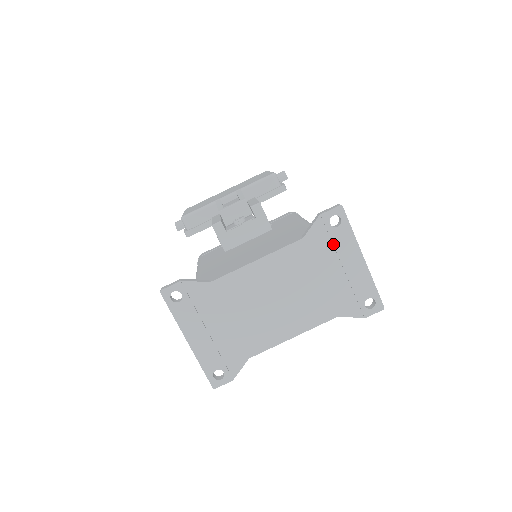
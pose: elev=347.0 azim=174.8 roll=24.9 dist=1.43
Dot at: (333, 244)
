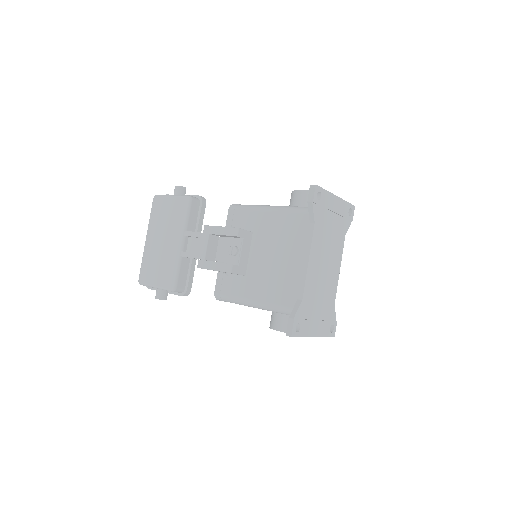
Dot at: (325, 208)
